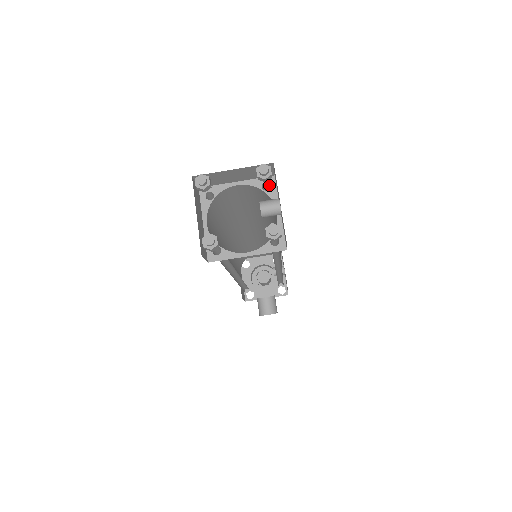
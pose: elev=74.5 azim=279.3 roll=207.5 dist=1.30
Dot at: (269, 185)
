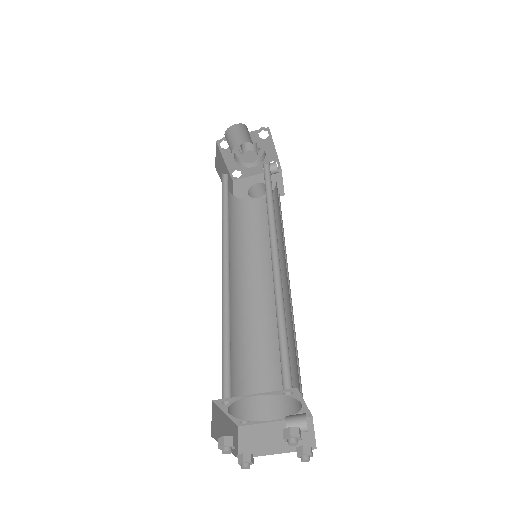
Dot at: (290, 386)
